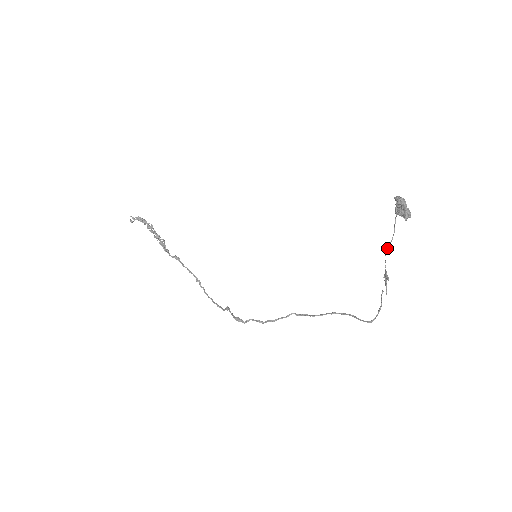
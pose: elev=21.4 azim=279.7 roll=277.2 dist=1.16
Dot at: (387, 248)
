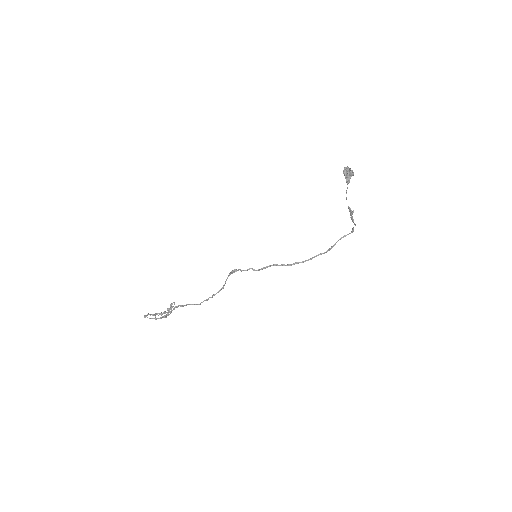
Dot at: (346, 193)
